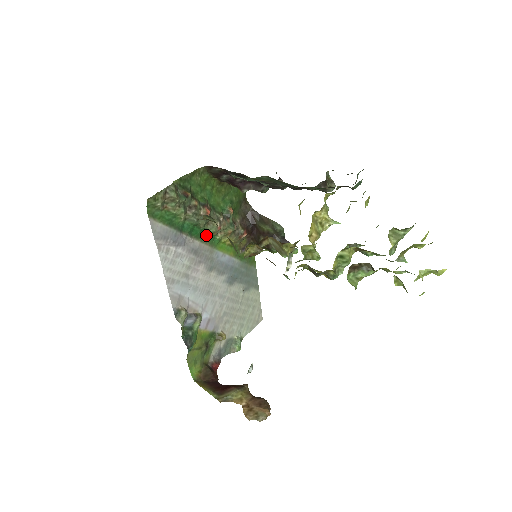
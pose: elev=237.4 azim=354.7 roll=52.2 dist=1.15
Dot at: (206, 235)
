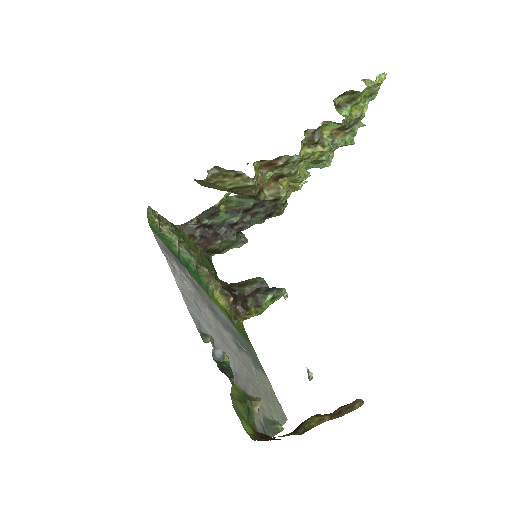
Dot at: (200, 280)
